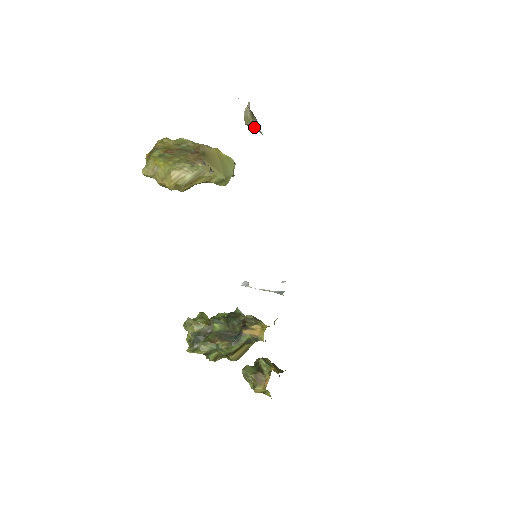
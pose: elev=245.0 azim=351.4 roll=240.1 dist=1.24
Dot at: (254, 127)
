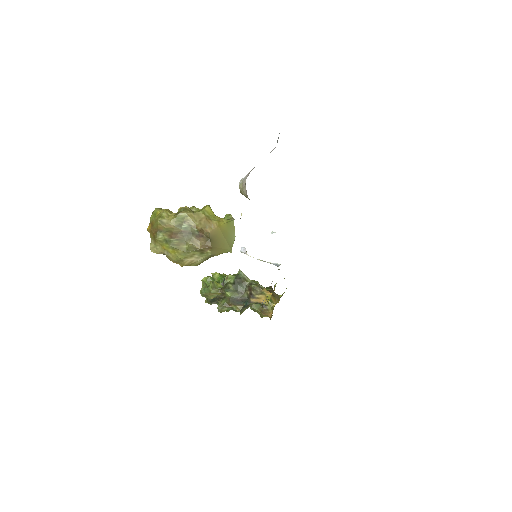
Dot at: occluded
